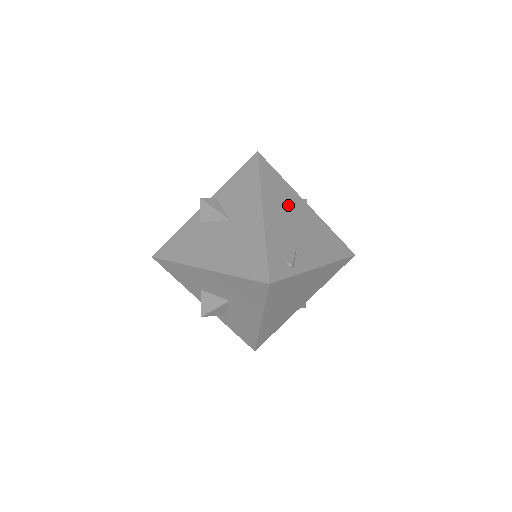
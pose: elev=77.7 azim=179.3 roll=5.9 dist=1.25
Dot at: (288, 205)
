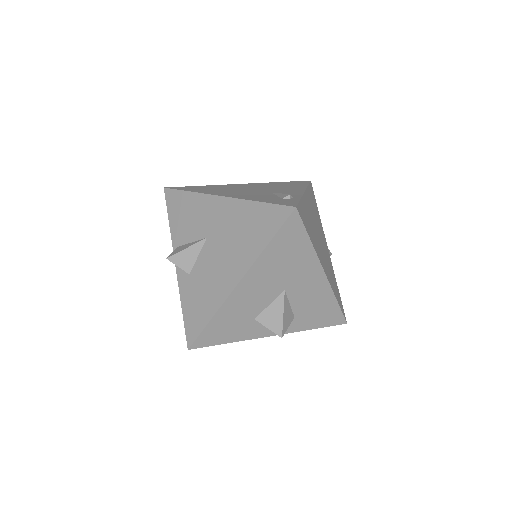
Dot at: (230, 189)
